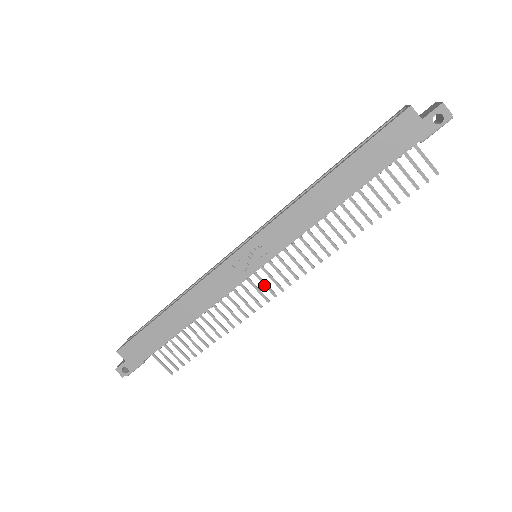
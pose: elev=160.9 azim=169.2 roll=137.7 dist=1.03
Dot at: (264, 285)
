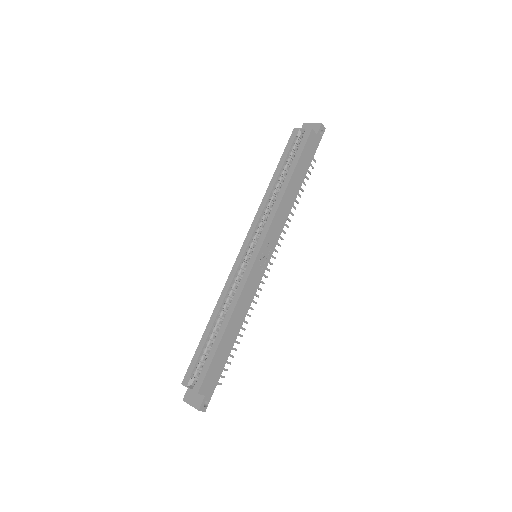
Dot at: occluded
